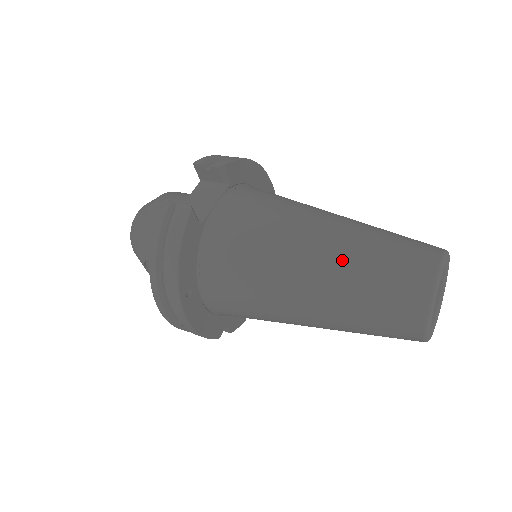
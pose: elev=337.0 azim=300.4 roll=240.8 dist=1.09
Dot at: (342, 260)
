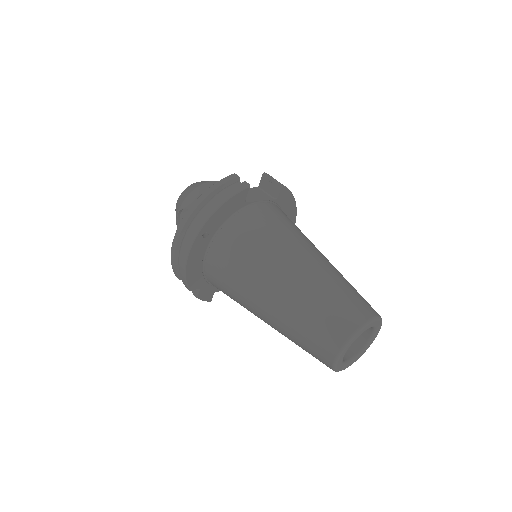
Dot at: (318, 276)
